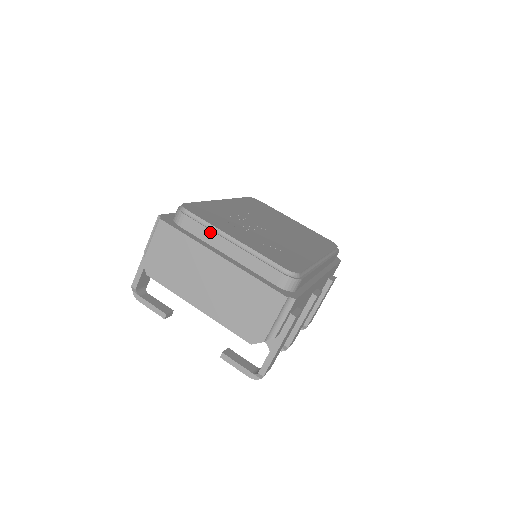
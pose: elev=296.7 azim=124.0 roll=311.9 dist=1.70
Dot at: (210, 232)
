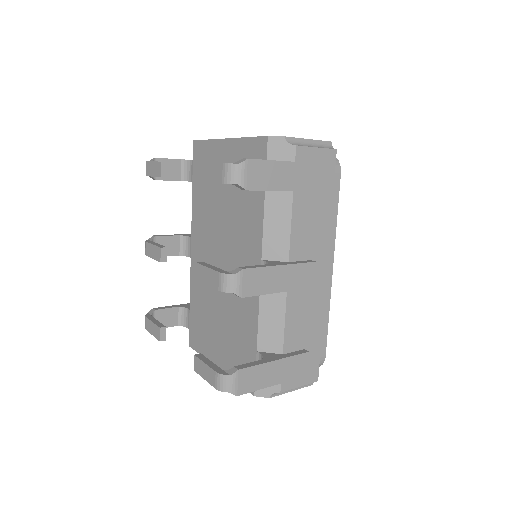
Dot at: occluded
